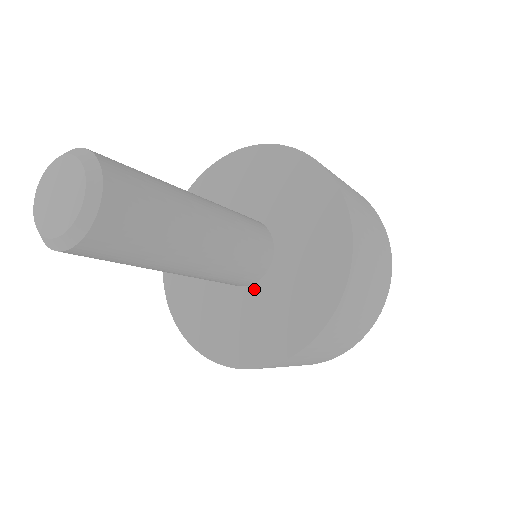
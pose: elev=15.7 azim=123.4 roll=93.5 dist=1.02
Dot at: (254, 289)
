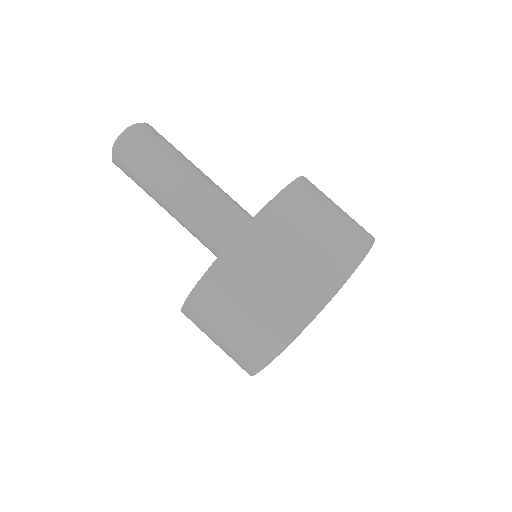
Dot at: occluded
